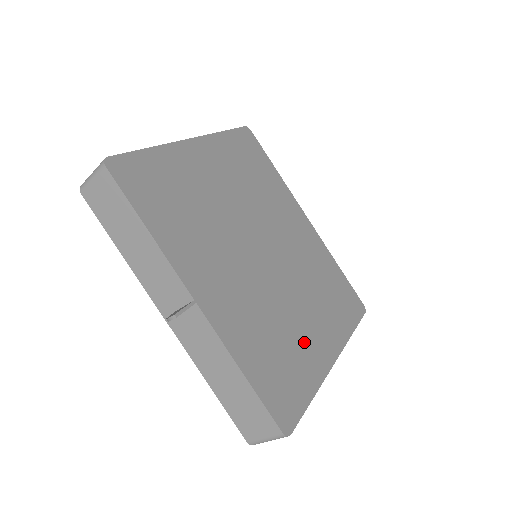
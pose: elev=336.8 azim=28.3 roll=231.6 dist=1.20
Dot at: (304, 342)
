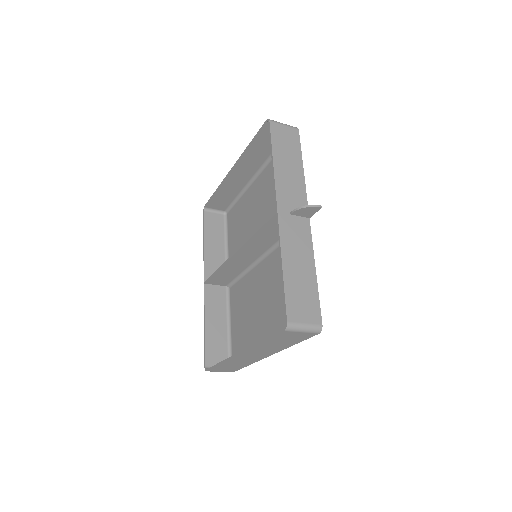
Dot at: (278, 318)
